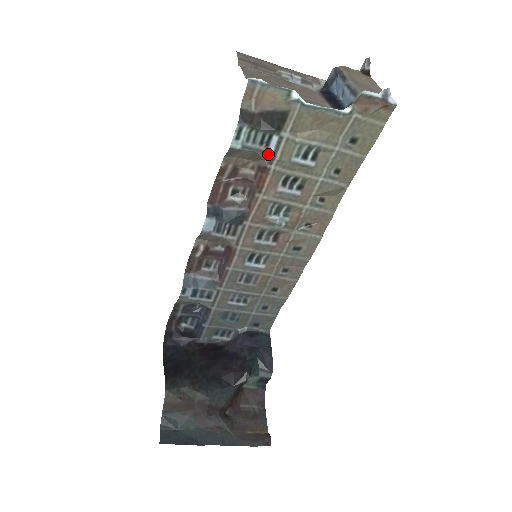
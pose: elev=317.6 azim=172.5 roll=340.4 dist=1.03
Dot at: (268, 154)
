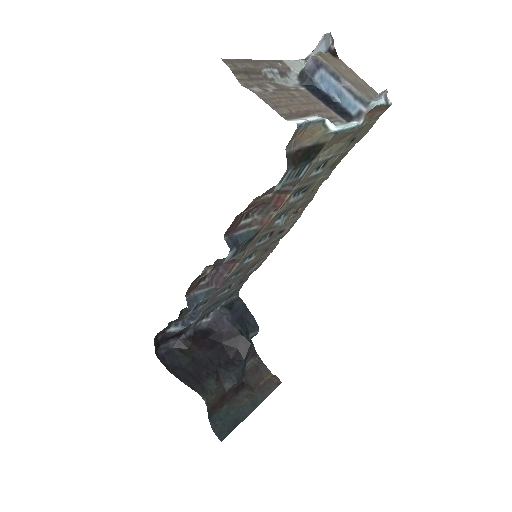
Dot at: (296, 181)
